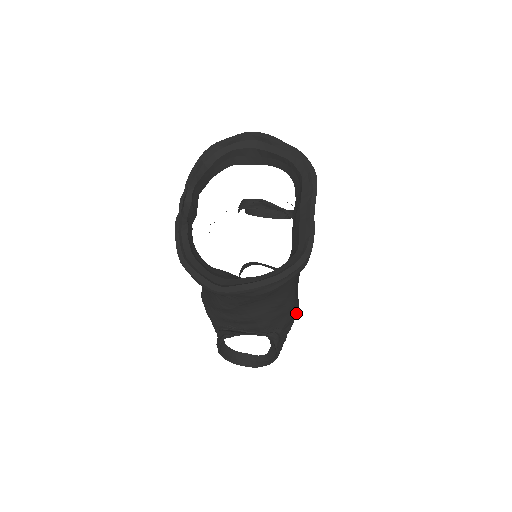
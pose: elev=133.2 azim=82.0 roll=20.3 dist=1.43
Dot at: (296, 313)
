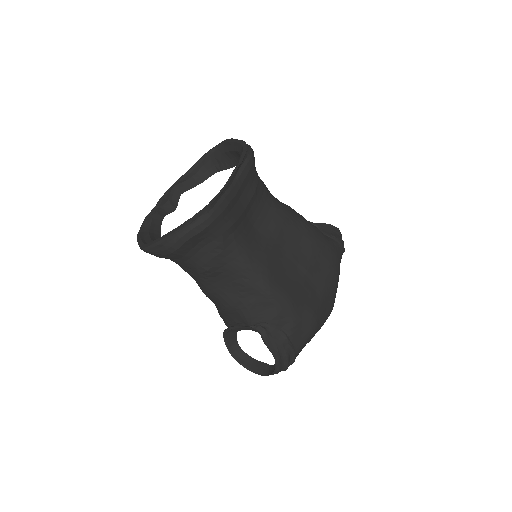
Dot at: (303, 317)
